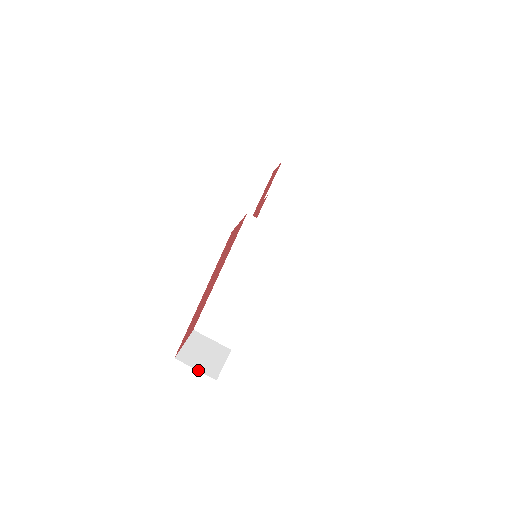
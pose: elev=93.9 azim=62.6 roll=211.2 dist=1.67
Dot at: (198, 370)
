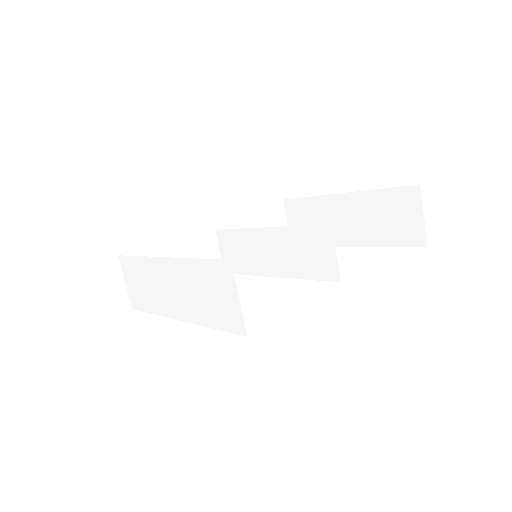
Dot at: (63, 307)
